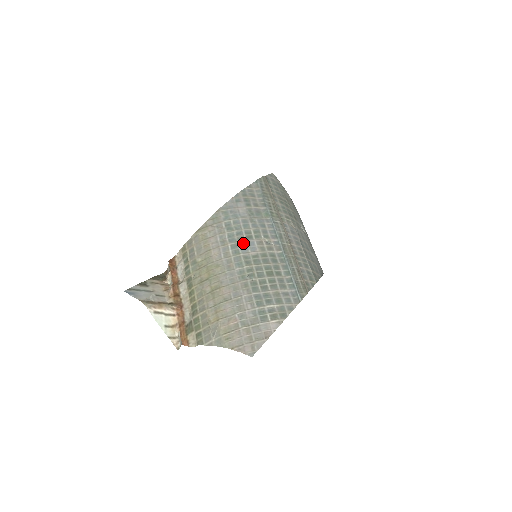
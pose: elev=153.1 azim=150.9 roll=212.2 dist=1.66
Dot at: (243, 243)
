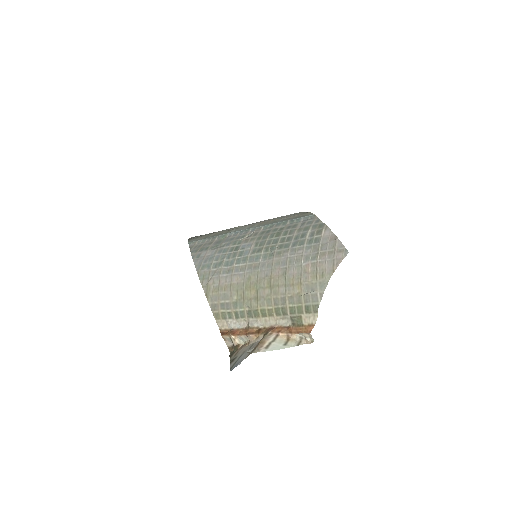
Dot at: (239, 253)
